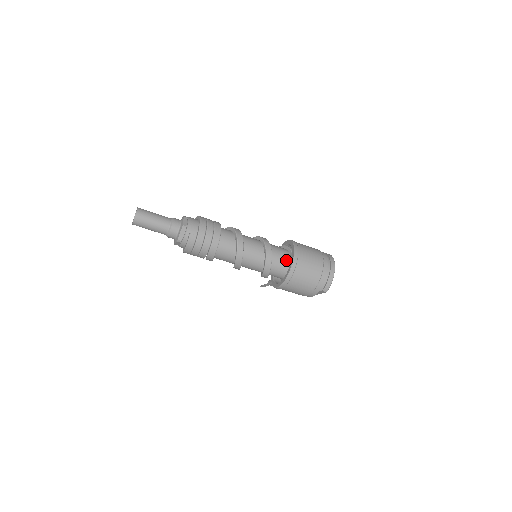
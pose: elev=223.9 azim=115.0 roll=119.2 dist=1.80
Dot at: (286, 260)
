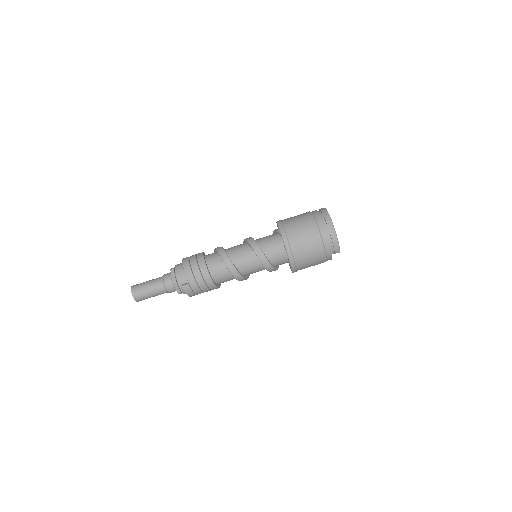
Dot at: (282, 249)
